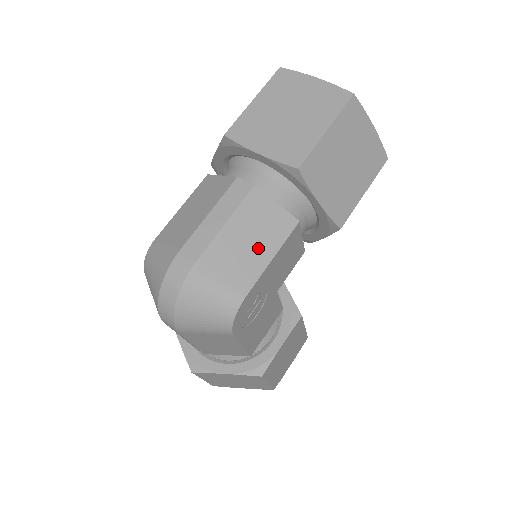
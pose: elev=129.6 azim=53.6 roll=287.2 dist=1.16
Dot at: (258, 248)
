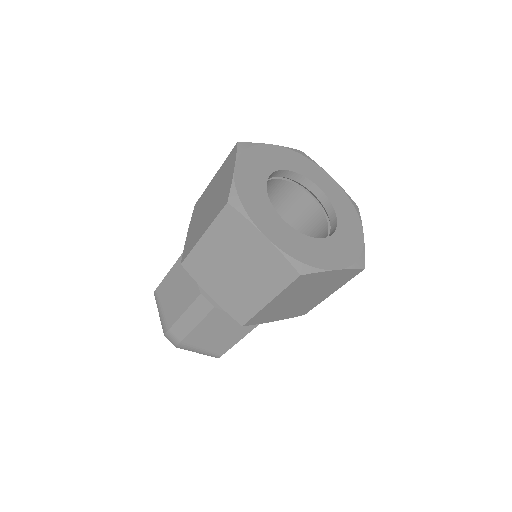
Dot at: (226, 337)
